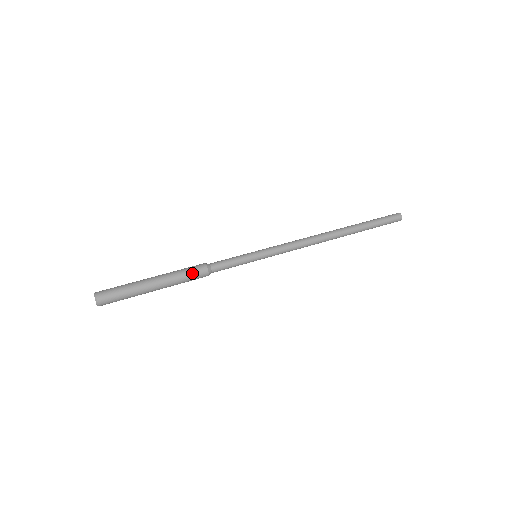
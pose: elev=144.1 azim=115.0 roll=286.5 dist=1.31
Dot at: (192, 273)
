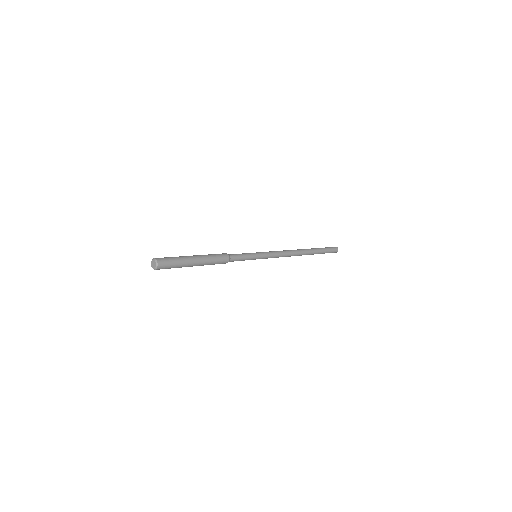
Dot at: (218, 256)
